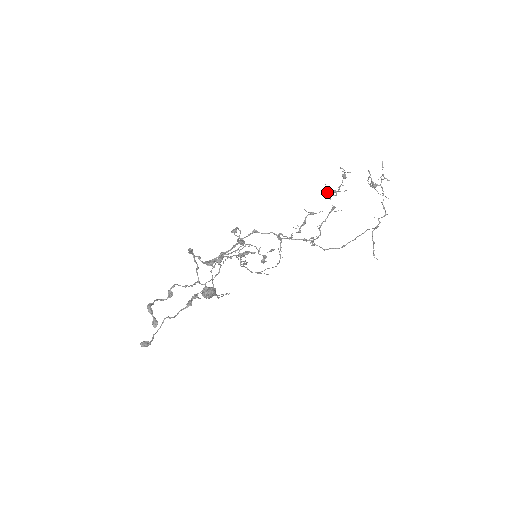
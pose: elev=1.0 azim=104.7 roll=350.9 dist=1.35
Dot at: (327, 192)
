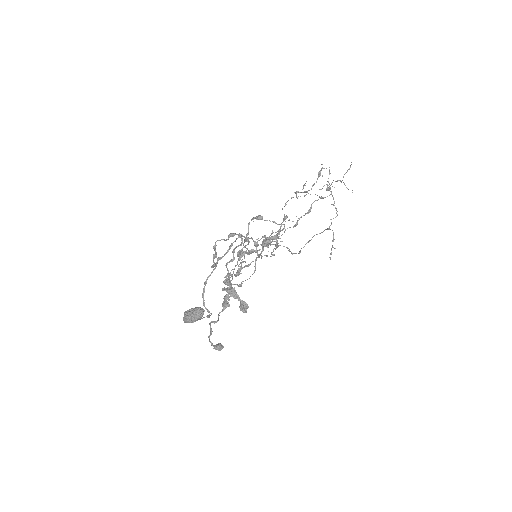
Dot at: occluded
